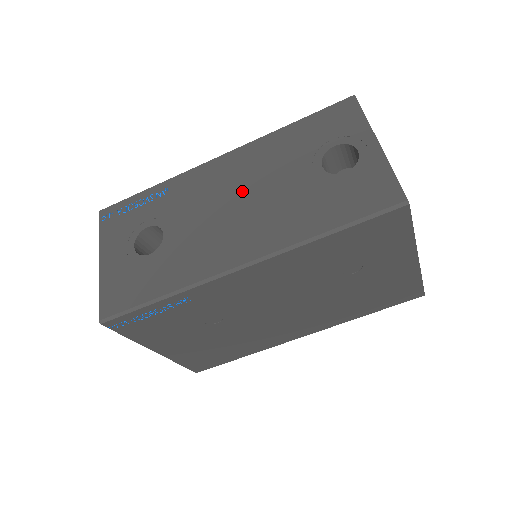
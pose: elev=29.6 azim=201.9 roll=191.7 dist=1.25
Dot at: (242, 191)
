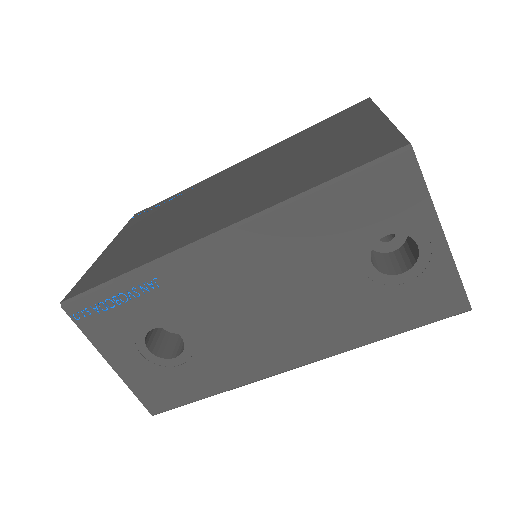
Dot at: (270, 291)
